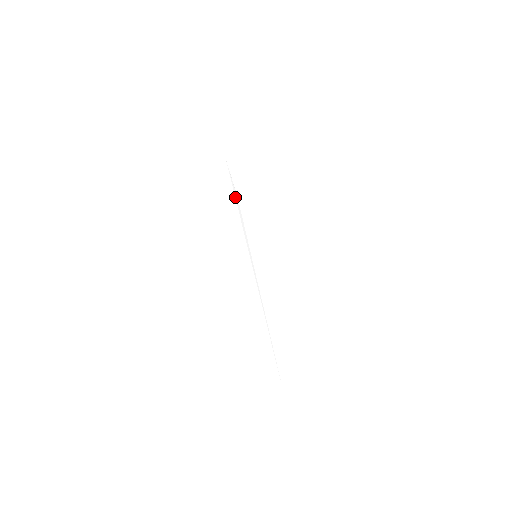
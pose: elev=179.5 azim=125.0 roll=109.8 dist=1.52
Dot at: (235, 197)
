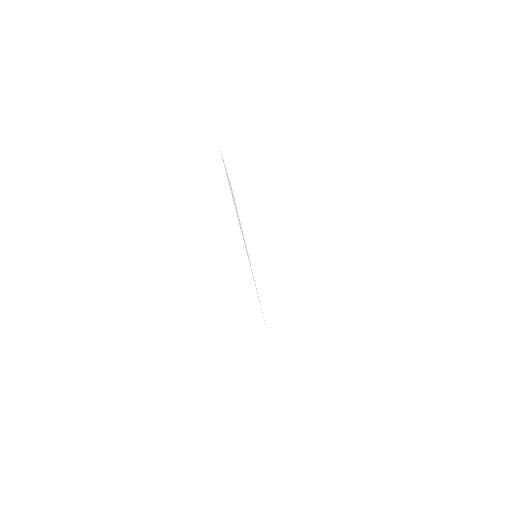
Dot at: (231, 192)
